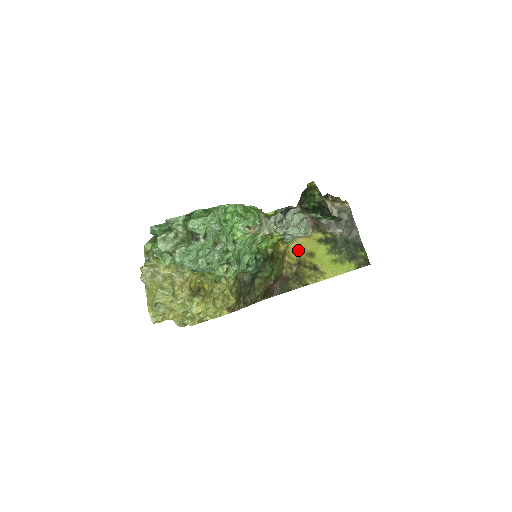
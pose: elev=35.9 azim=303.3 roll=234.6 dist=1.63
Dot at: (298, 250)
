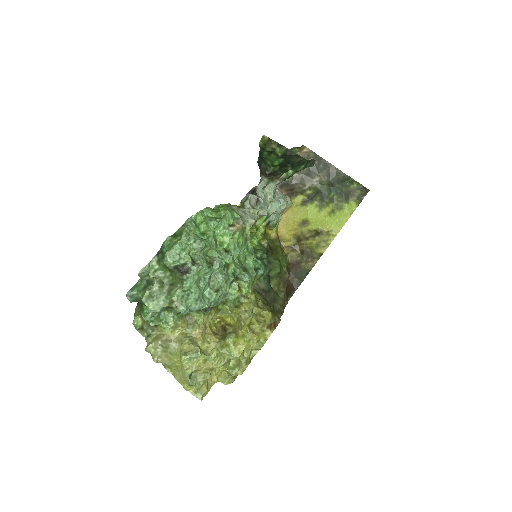
Dot at: (288, 228)
